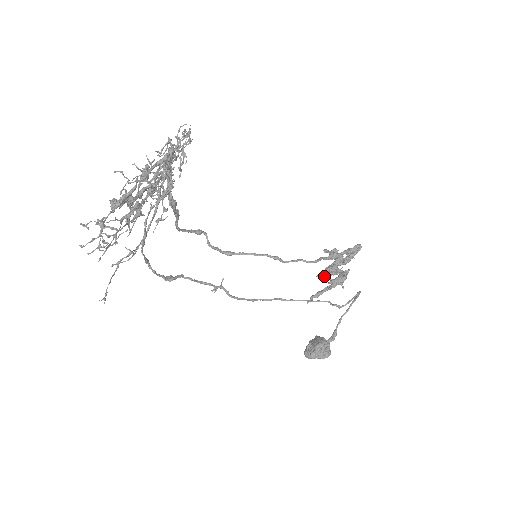
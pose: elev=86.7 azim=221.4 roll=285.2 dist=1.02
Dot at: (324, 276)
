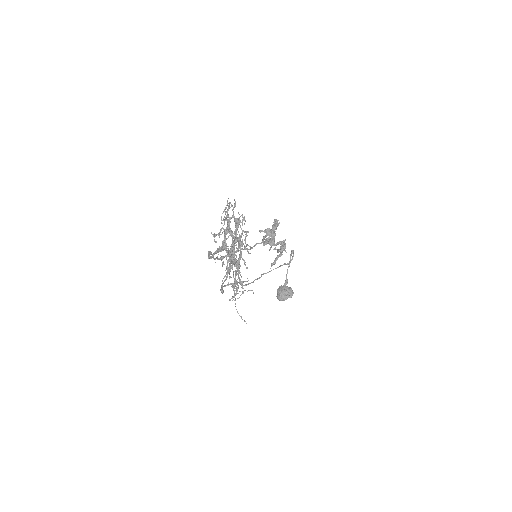
Dot at: (275, 249)
